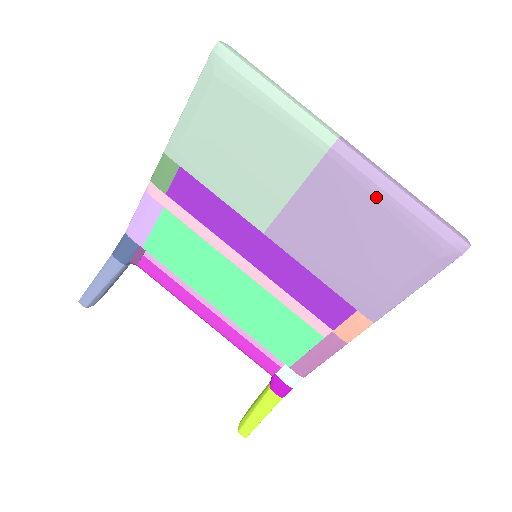
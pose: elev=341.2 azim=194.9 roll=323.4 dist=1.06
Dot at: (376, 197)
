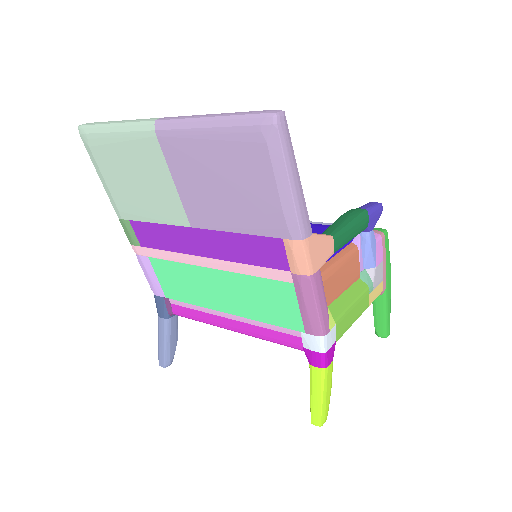
Dot at: (199, 137)
